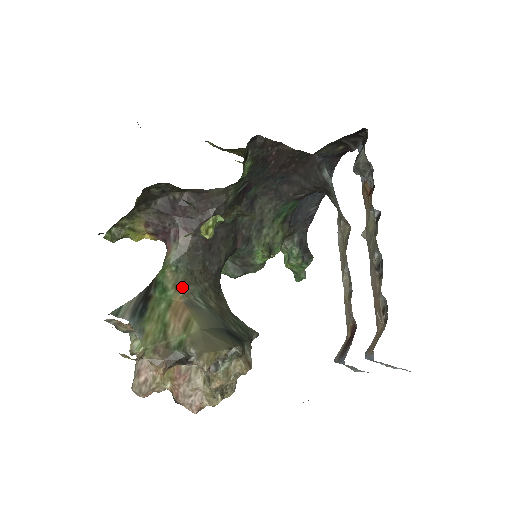
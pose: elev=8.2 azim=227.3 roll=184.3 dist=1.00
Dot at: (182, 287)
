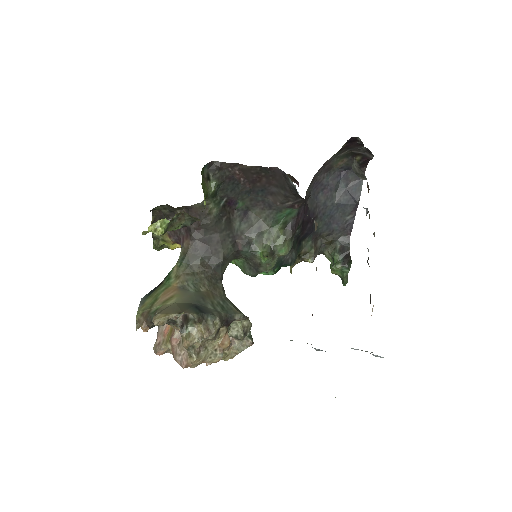
Dot at: (180, 277)
